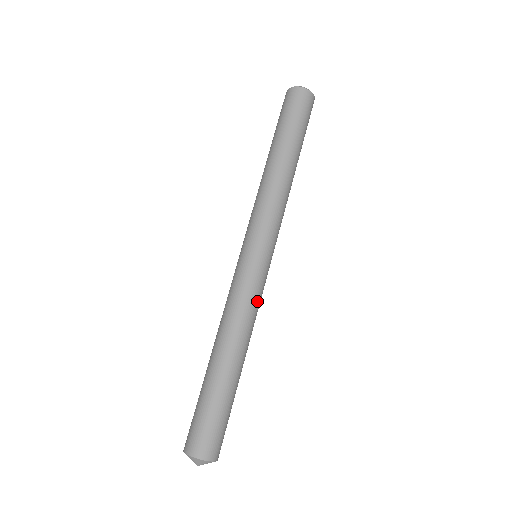
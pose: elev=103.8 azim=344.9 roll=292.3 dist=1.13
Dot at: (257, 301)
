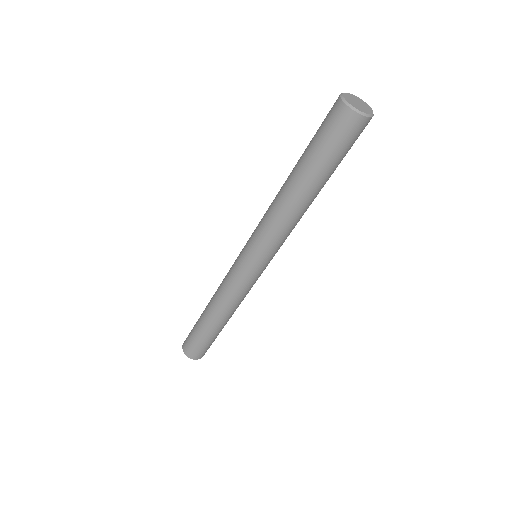
Dot at: (240, 292)
